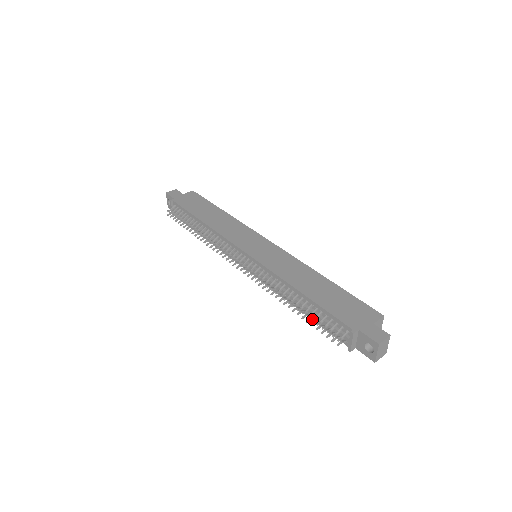
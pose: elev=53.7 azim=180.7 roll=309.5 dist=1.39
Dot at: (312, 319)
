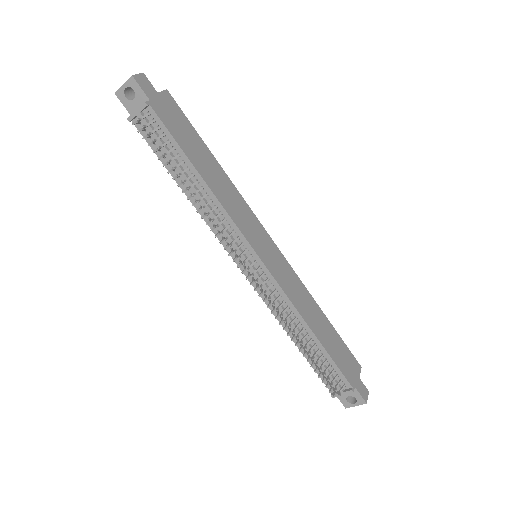
Dot at: (321, 368)
